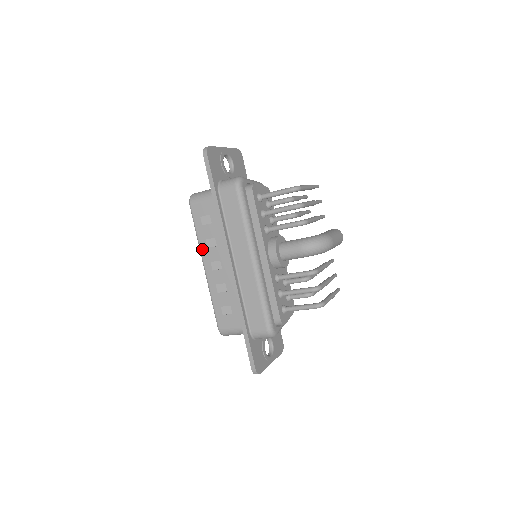
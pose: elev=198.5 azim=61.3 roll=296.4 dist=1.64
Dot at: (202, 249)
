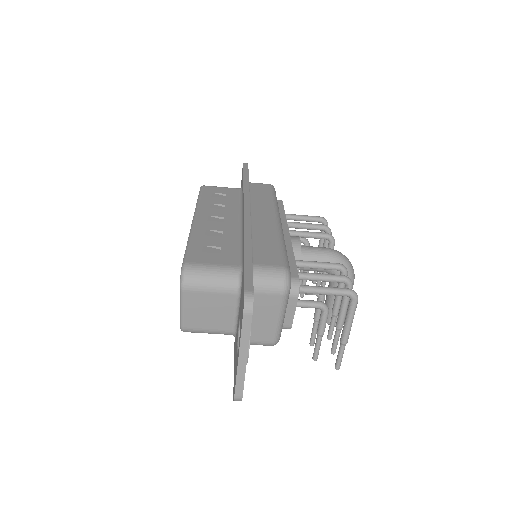
Dot at: (201, 207)
